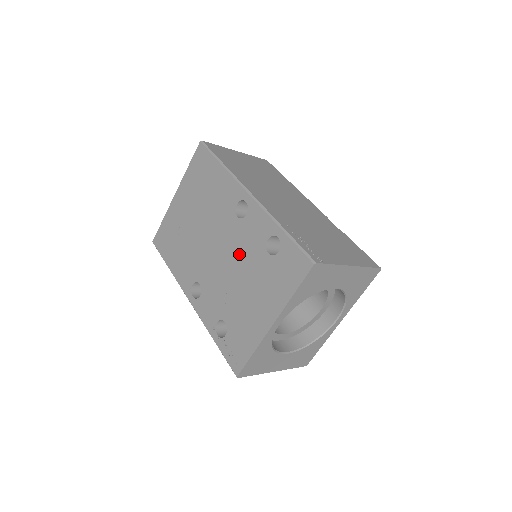
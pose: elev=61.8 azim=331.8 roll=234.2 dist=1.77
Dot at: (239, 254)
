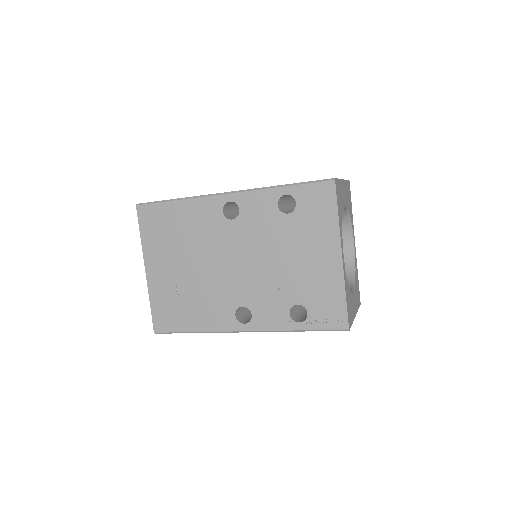
Dot at: (261, 243)
